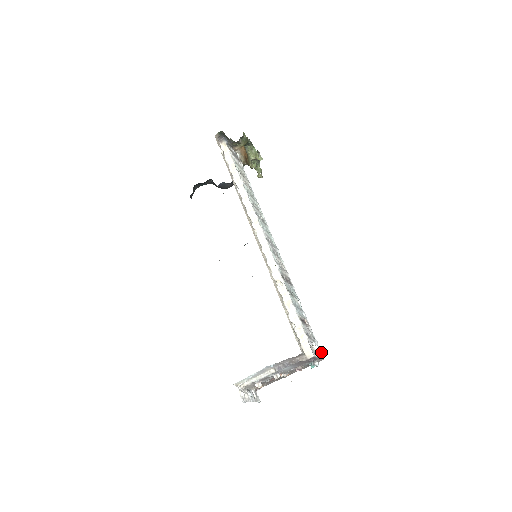
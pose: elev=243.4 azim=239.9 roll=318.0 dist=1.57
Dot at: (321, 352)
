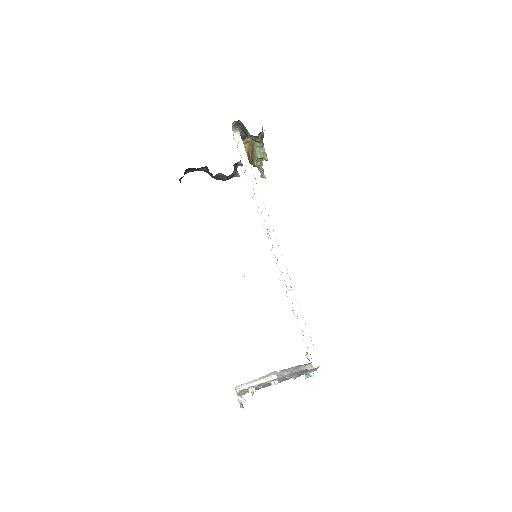
Dot at: occluded
